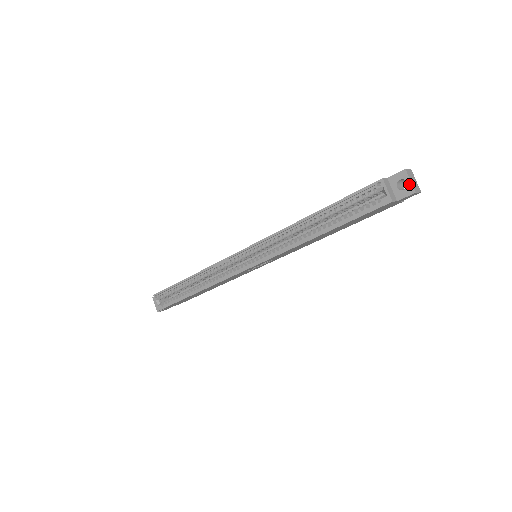
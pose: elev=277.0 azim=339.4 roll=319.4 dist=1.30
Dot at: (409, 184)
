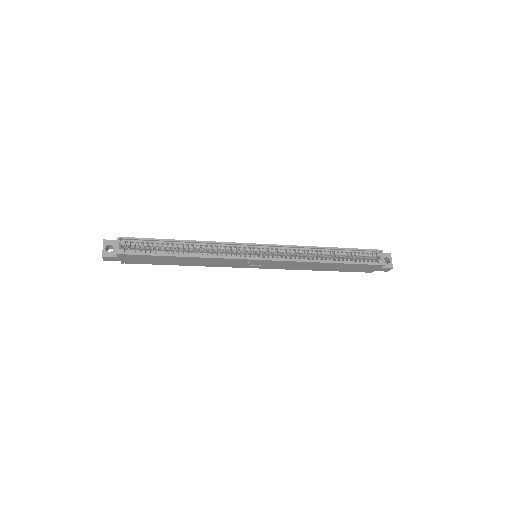
Dot at: (391, 262)
